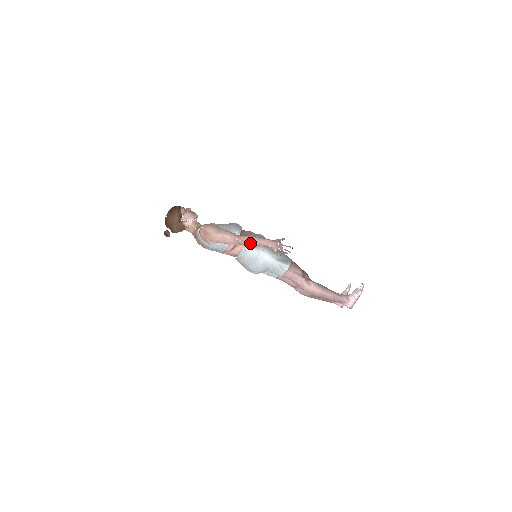
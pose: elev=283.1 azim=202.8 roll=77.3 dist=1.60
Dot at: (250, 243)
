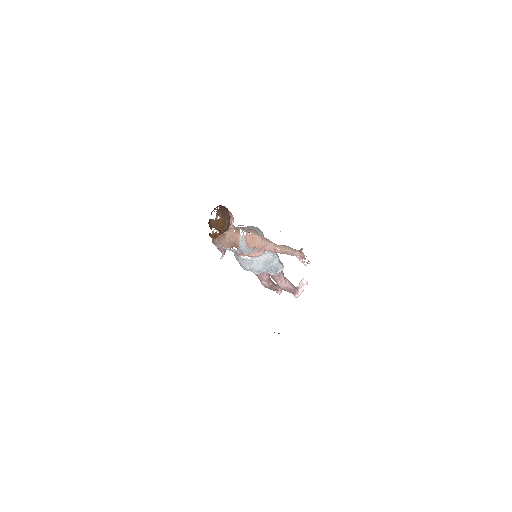
Dot at: (286, 253)
